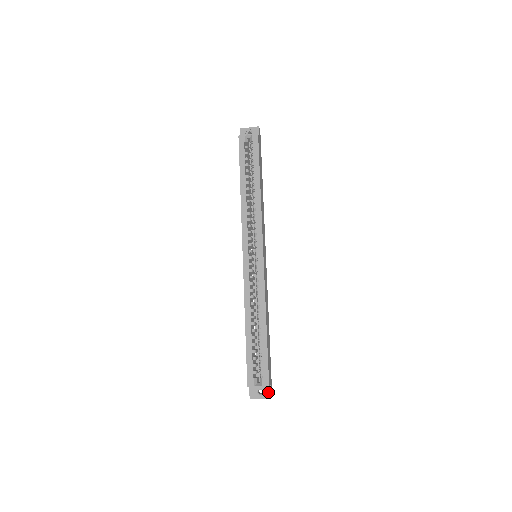
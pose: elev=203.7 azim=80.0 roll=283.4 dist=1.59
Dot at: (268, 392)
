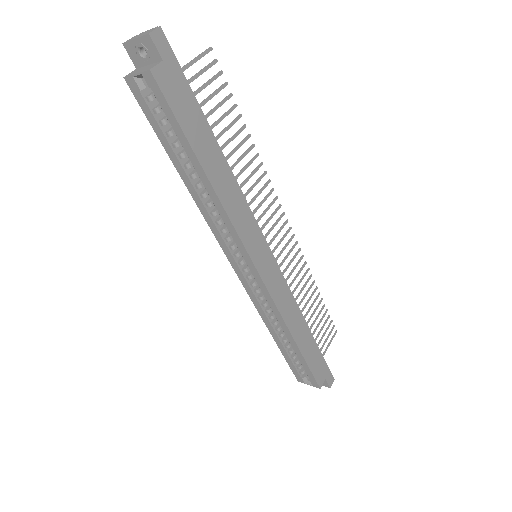
Dot at: (325, 383)
